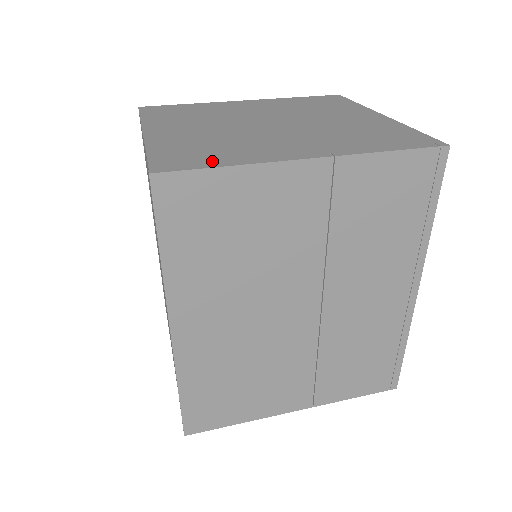
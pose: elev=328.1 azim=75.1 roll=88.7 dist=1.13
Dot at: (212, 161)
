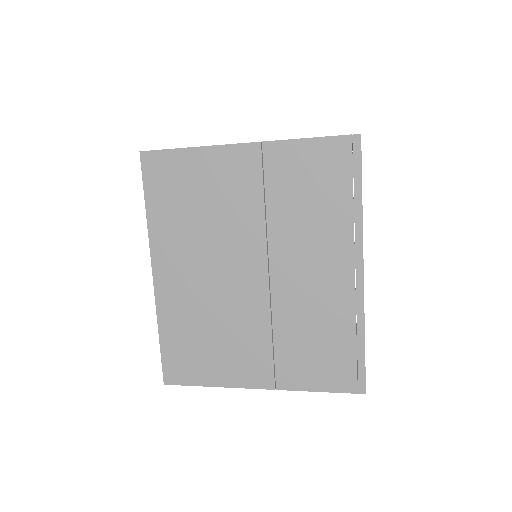
Dot at: occluded
